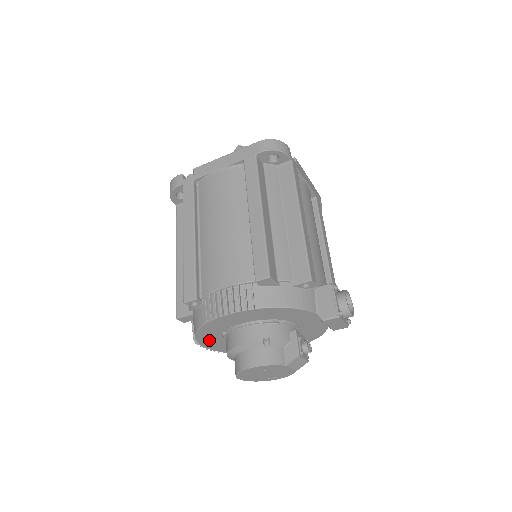
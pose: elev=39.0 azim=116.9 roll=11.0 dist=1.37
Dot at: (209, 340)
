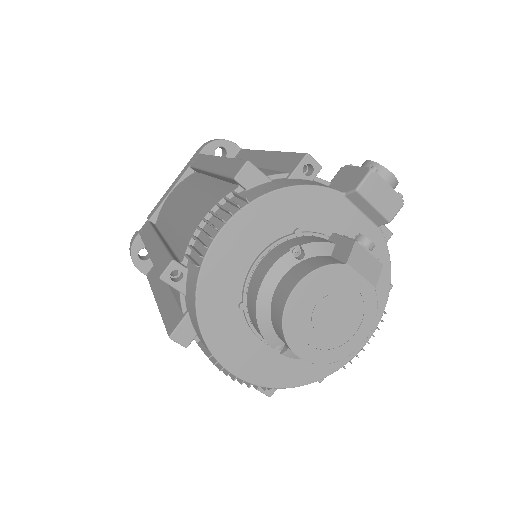
Dot at: (230, 344)
